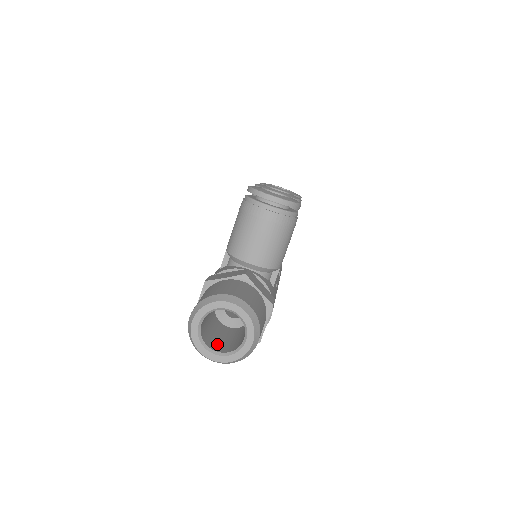
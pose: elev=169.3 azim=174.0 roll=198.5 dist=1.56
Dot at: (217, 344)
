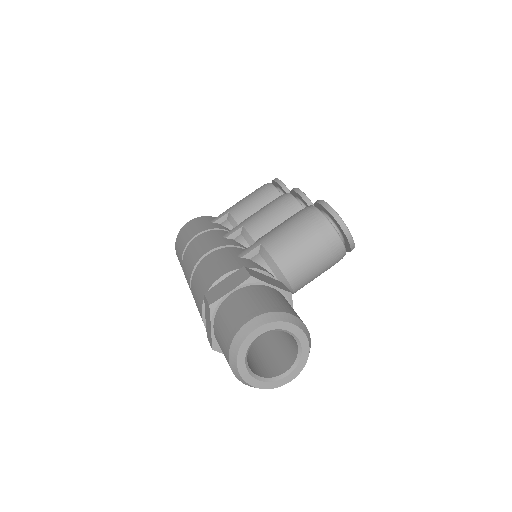
Dot at: occluded
